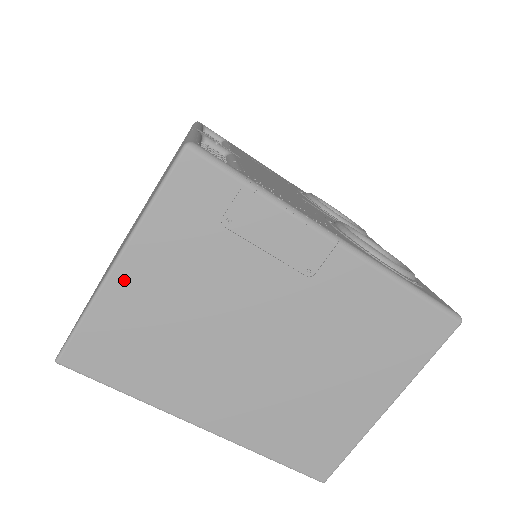
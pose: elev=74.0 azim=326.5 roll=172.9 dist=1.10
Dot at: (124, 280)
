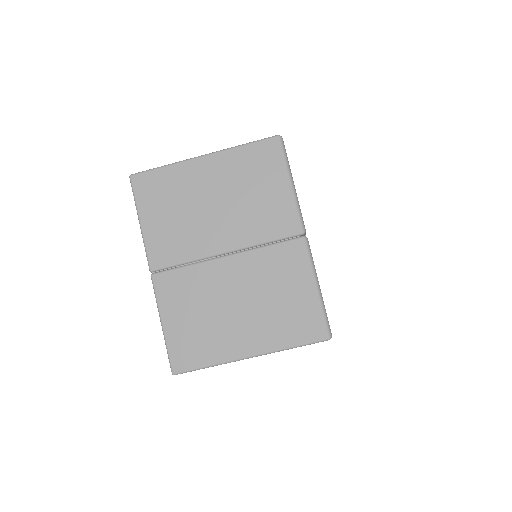
Dot at: occluded
